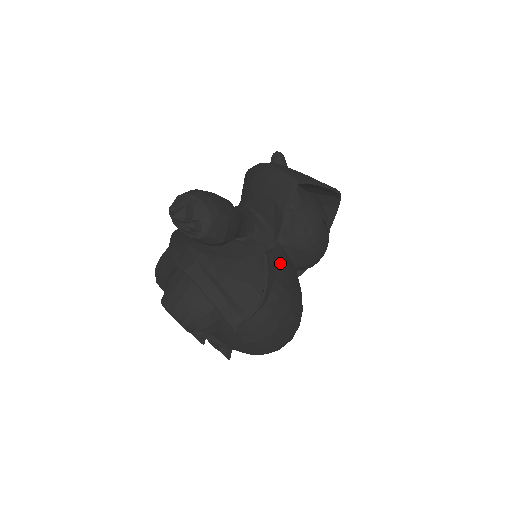
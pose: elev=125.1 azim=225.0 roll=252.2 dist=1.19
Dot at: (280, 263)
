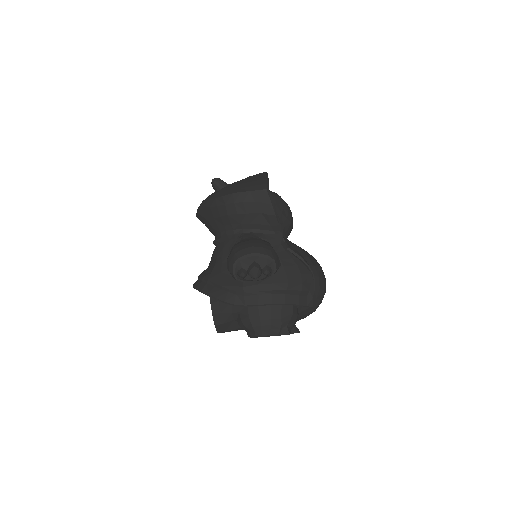
Dot at: (293, 246)
